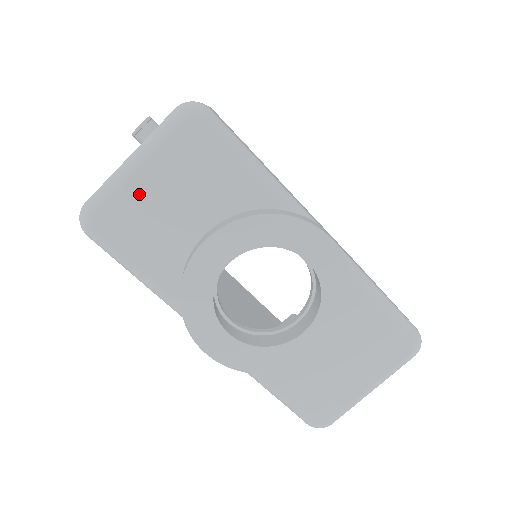
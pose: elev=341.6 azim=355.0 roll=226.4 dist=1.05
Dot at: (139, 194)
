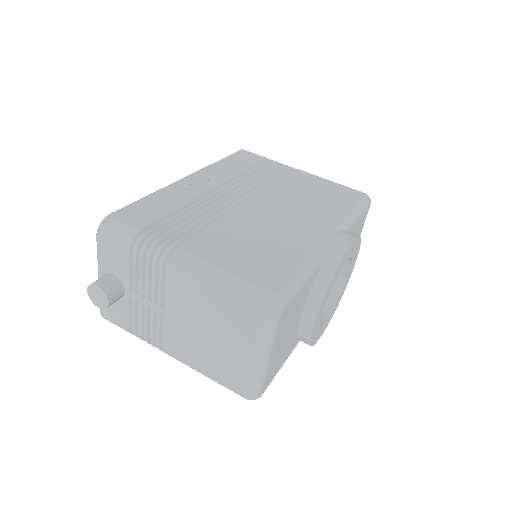
Dot at: (274, 359)
